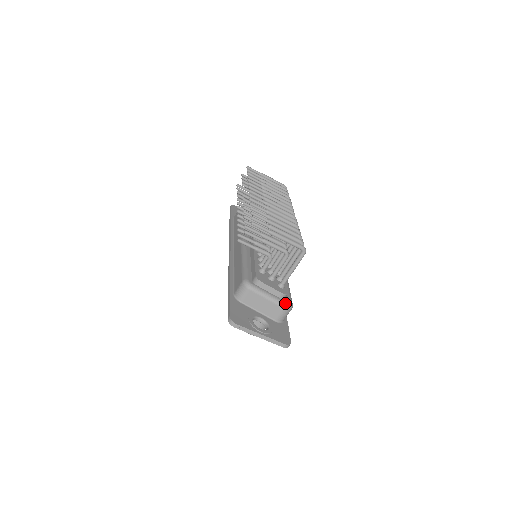
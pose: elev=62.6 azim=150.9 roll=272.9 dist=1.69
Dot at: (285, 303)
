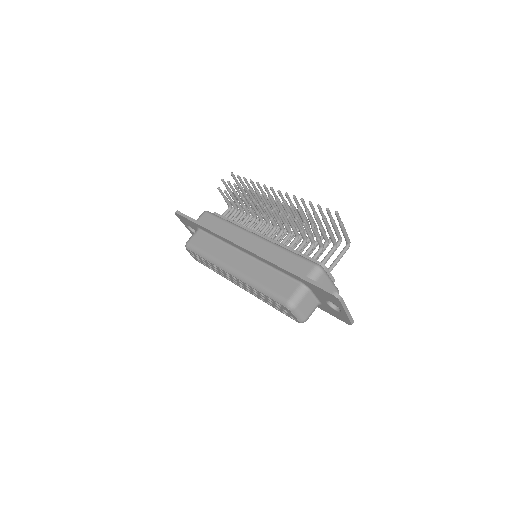
Dot at: occluded
